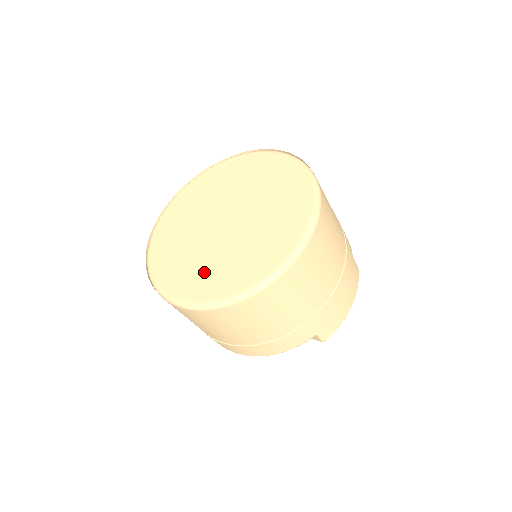
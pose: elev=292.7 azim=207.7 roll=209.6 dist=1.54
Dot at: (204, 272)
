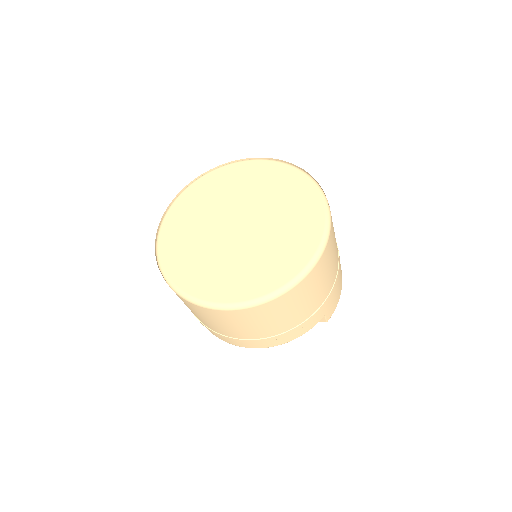
Dot at: (237, 274)
